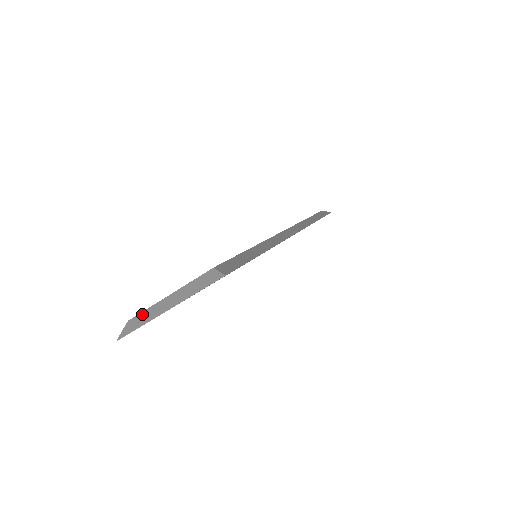
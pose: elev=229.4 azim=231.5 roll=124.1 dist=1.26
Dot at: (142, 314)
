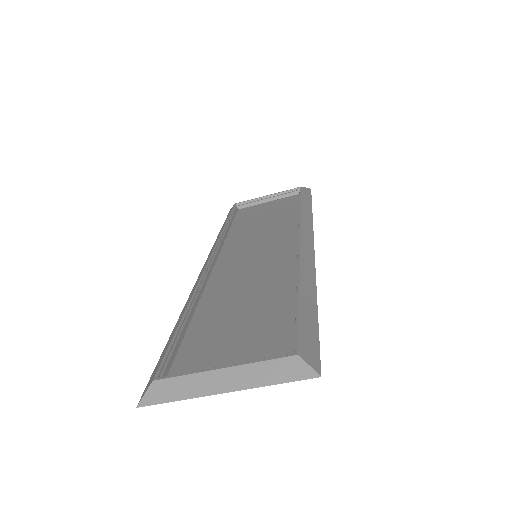
Dot at: (179, 381)
